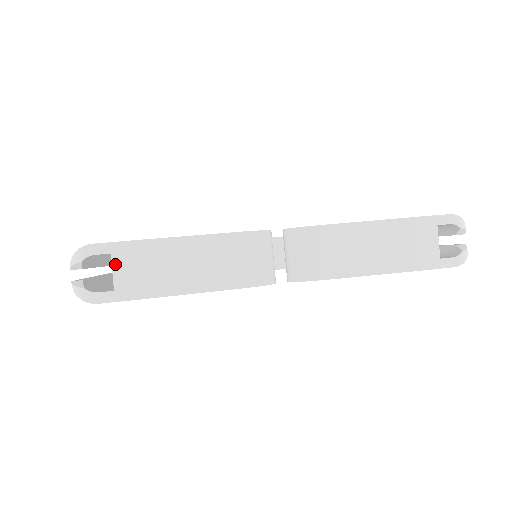
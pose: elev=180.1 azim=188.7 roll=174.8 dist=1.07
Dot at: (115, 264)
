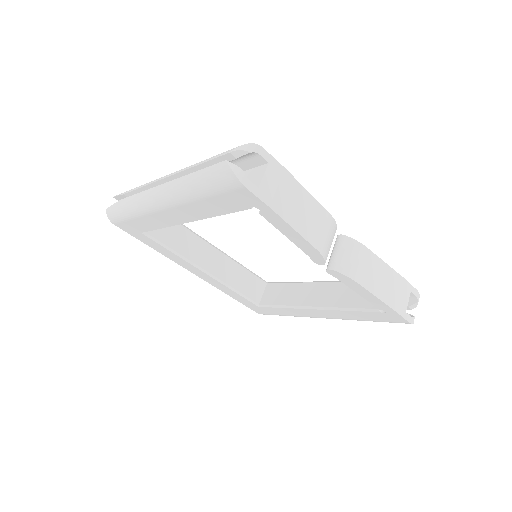
Dot at: (268, 172)
